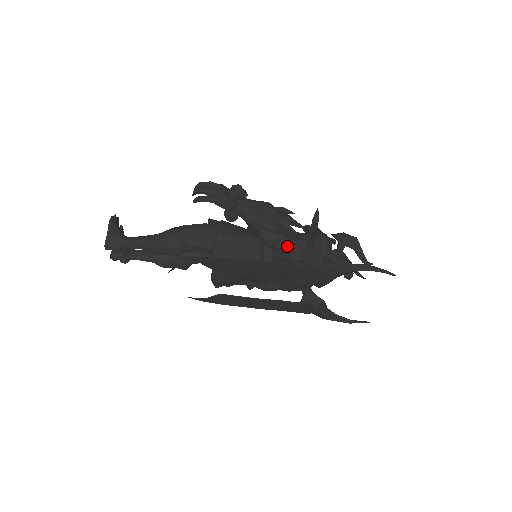
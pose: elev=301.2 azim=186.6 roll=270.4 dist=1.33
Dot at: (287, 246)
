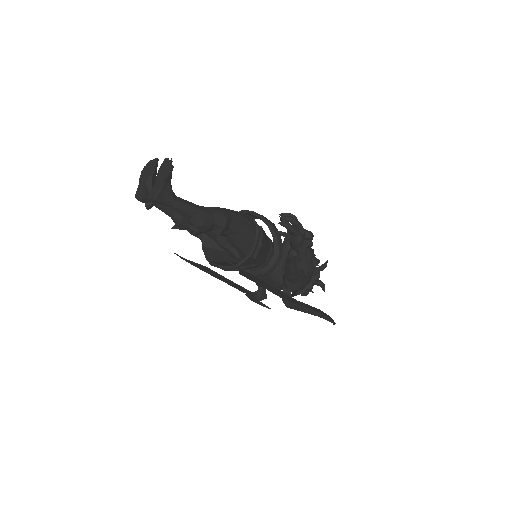
Dot at: (297, 281)
